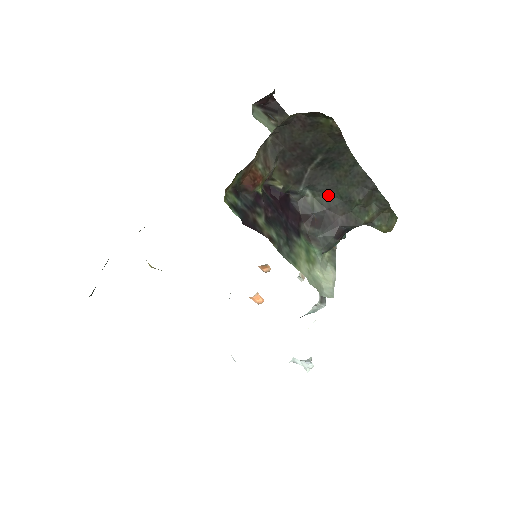
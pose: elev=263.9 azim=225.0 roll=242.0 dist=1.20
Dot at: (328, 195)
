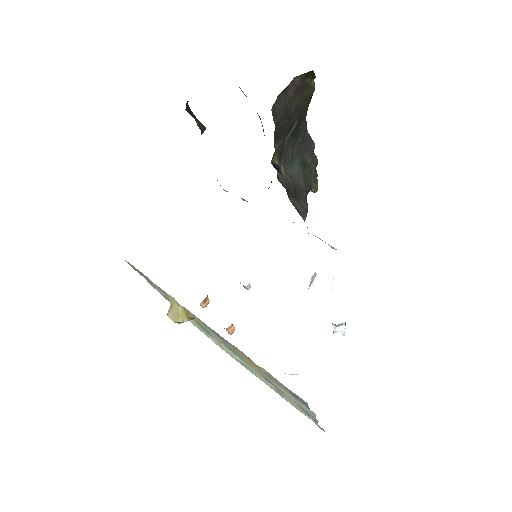
Dot at: (292, 166)
